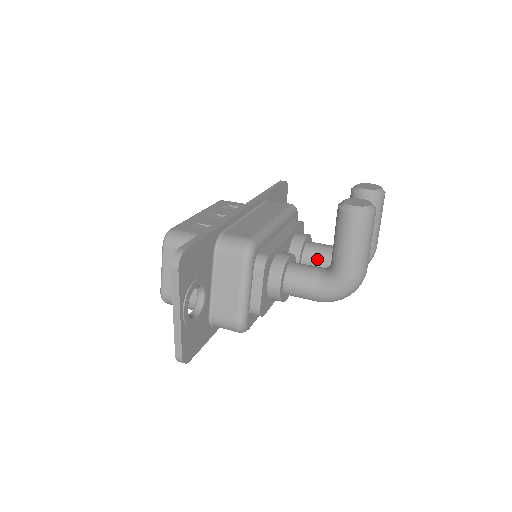
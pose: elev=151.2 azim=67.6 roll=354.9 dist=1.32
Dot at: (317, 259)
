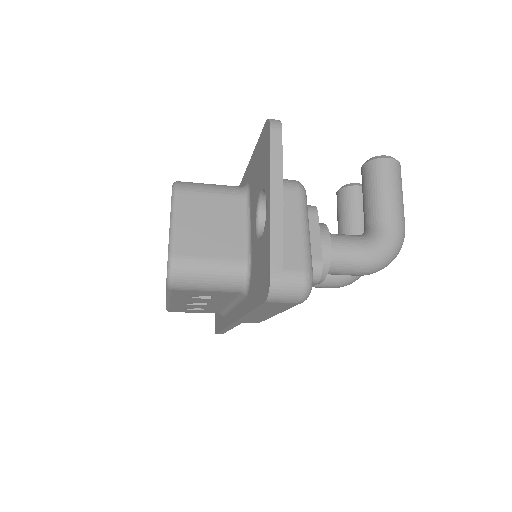
Dot at: occluded
